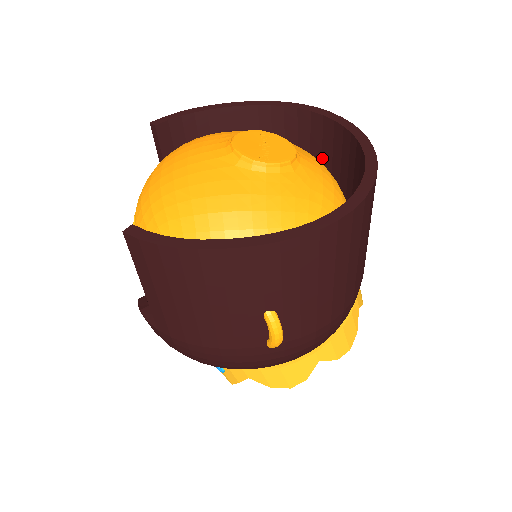
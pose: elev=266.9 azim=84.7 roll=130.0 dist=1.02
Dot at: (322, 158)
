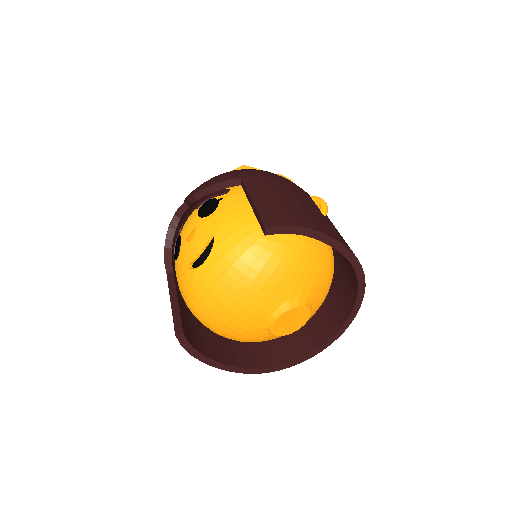
Dot at: (342, 274)
